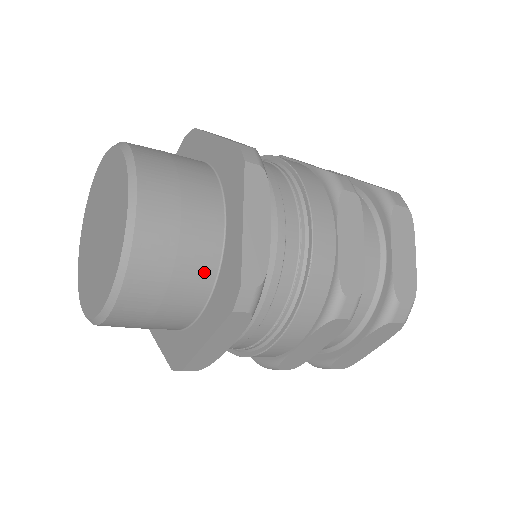
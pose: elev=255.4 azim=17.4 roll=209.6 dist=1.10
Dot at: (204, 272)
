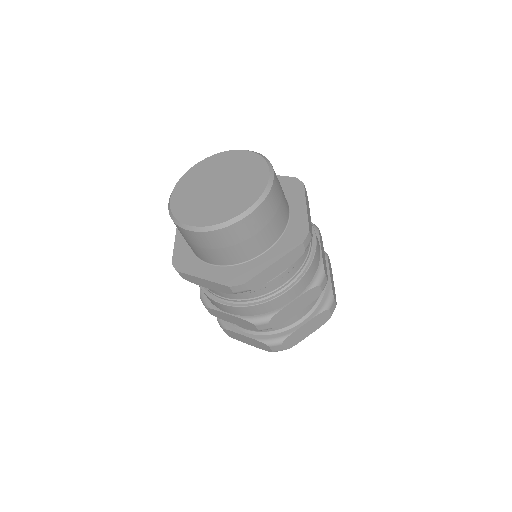
Dot at: (237, 258)
